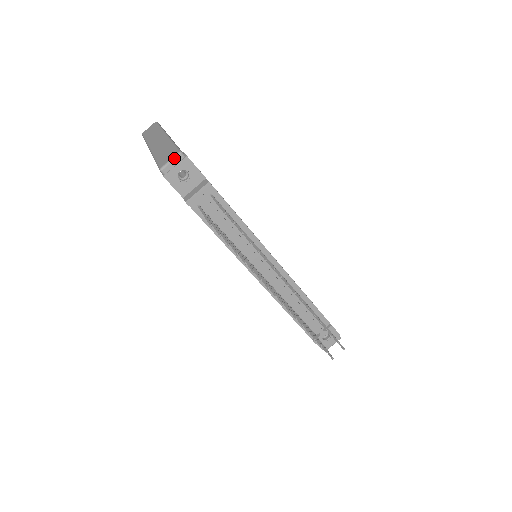
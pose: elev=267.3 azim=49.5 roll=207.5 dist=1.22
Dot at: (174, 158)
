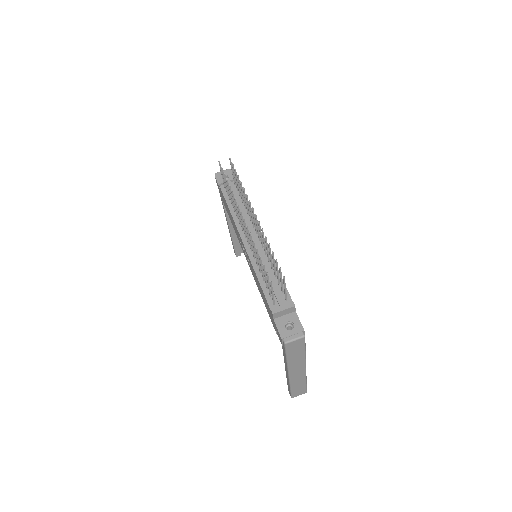
Dot at: (225, 170)
